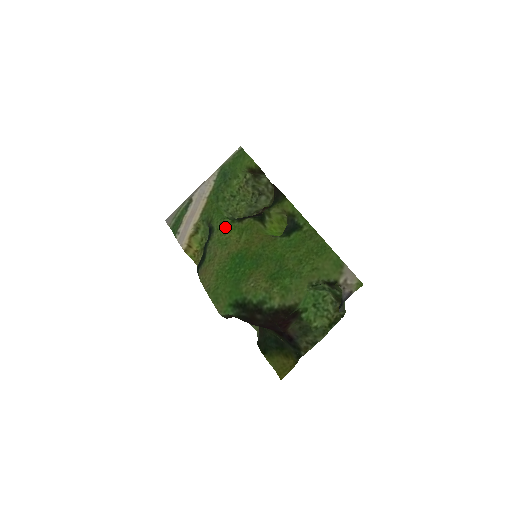
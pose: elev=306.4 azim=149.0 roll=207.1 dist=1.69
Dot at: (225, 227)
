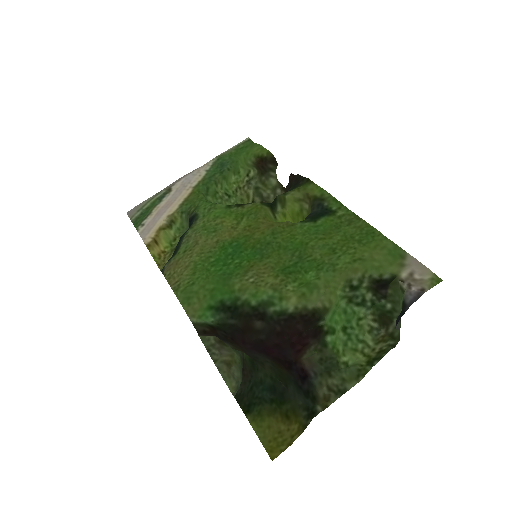
Dot at: (216, 212)
